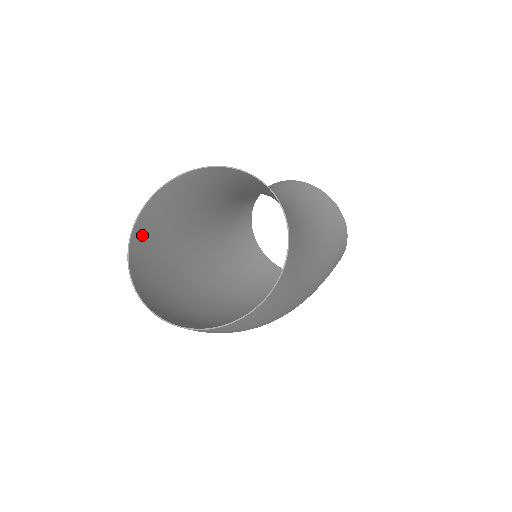
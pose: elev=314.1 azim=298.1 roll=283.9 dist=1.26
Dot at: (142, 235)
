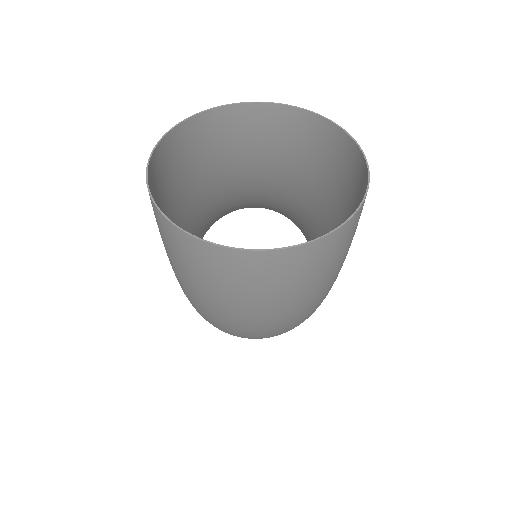
Dot at: occluded
